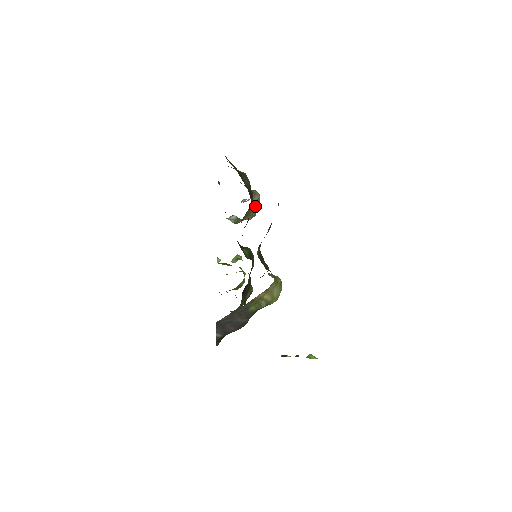
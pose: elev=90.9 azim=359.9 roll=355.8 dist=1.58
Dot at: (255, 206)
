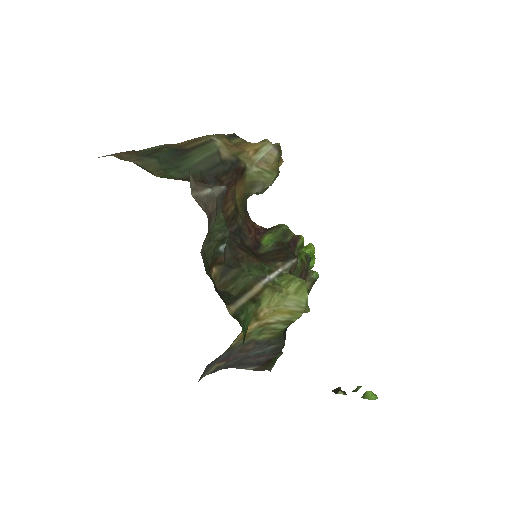
Dot at: (265, 166)
